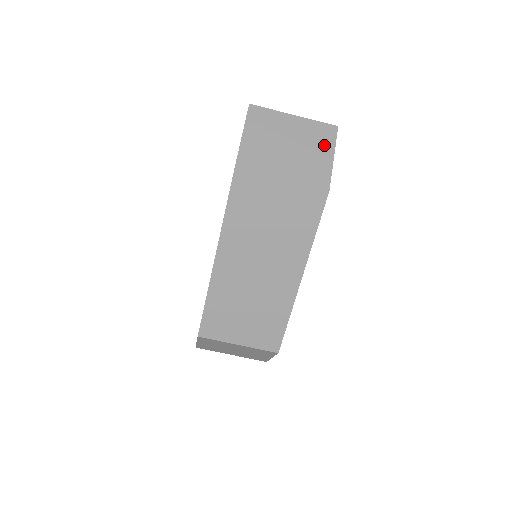
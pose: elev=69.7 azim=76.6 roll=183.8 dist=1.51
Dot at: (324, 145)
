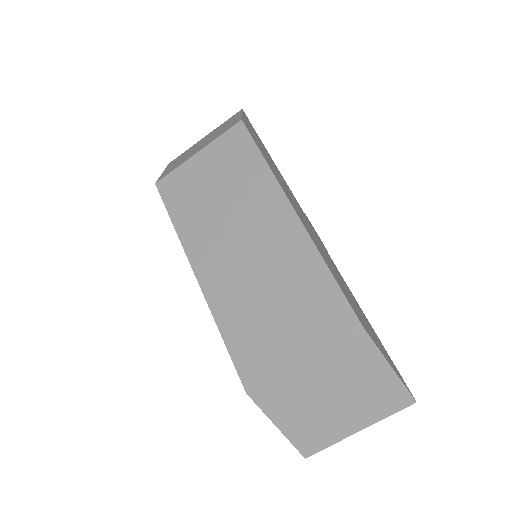
Dot at: occluded
